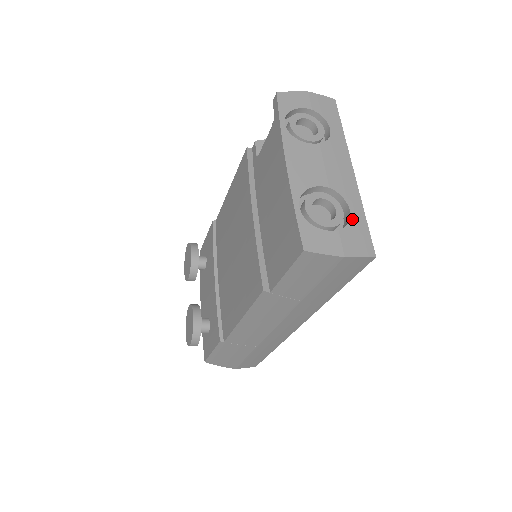
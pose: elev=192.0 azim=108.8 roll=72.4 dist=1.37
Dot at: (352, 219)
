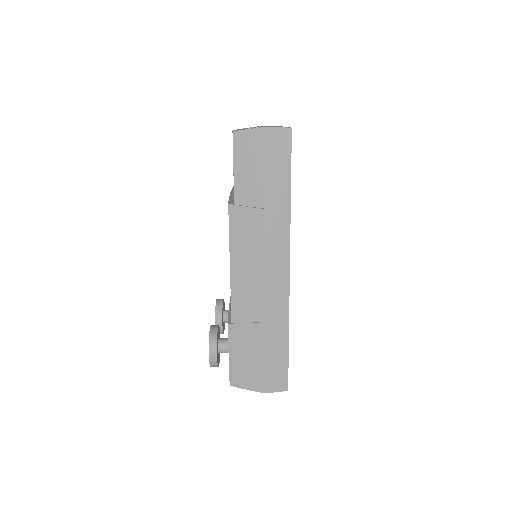
Dot at: occluded
